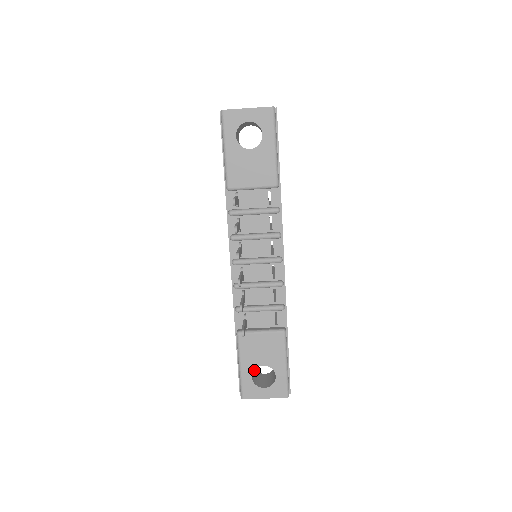
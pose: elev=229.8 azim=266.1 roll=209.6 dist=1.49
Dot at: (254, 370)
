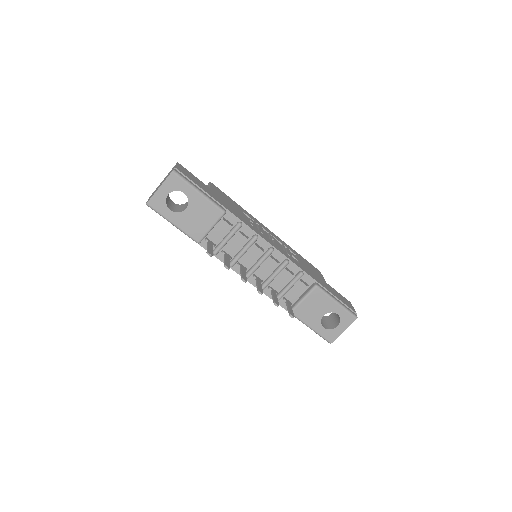
Dot at: (323, 318)
